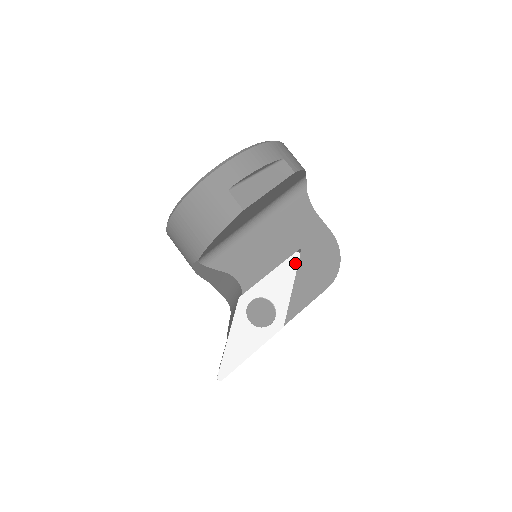
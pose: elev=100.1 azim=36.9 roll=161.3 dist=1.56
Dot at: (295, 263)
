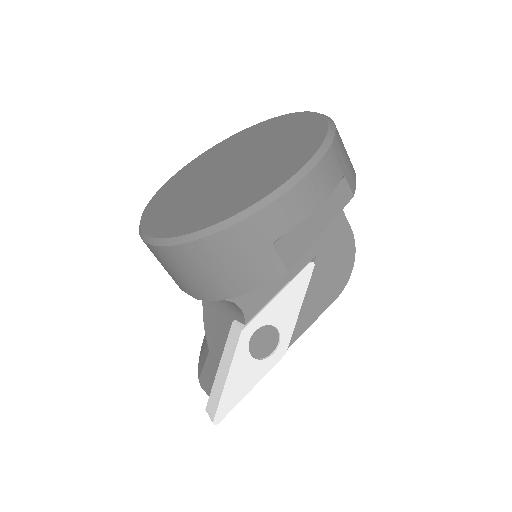
Dot at: (308, 277)
